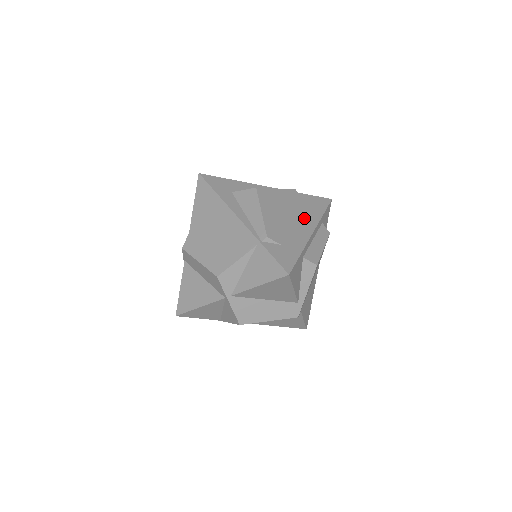
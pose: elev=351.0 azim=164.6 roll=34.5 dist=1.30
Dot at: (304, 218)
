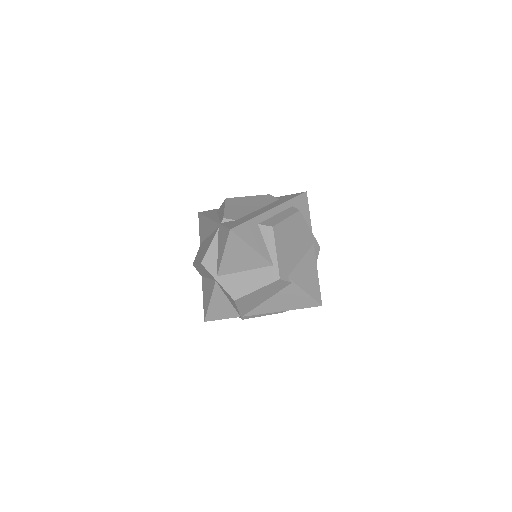
Dot at: (270, 205)
